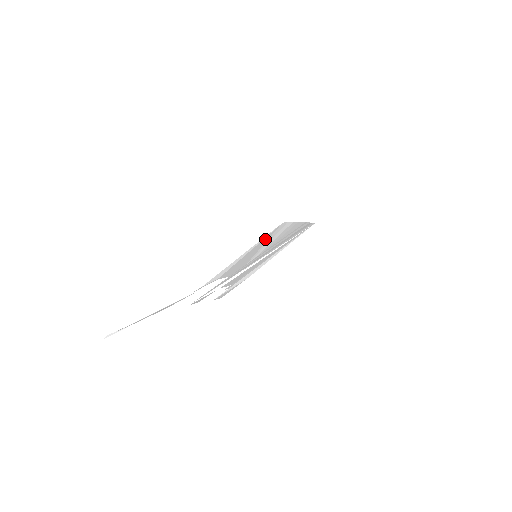
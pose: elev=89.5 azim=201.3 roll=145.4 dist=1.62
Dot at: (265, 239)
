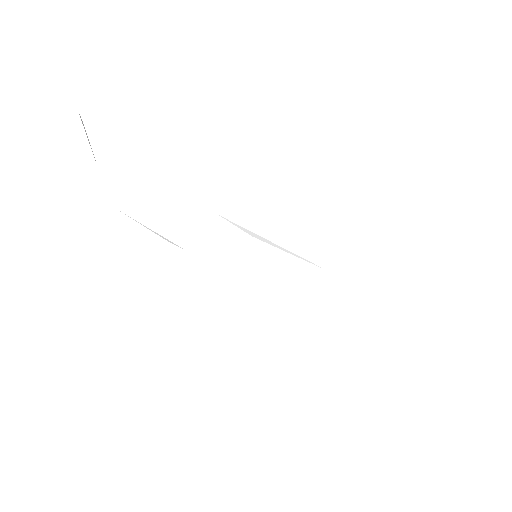
Dot at: occluded
